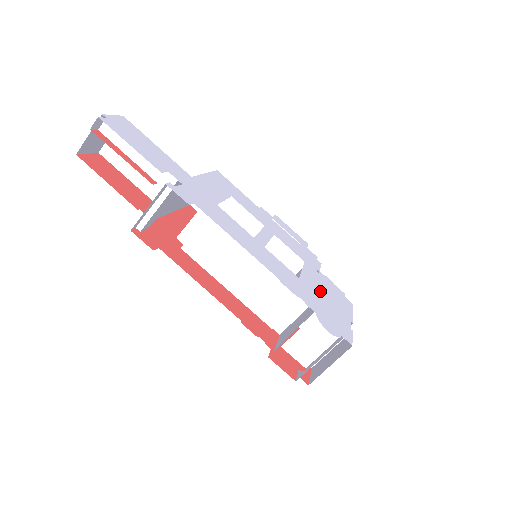
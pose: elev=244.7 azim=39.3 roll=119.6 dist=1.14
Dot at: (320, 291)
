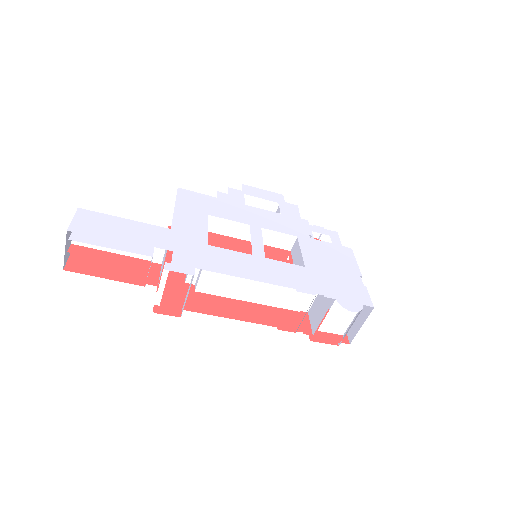
Dot at: (325, 264)
